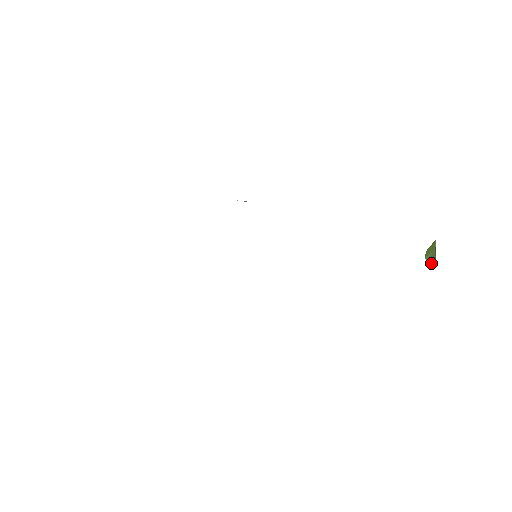
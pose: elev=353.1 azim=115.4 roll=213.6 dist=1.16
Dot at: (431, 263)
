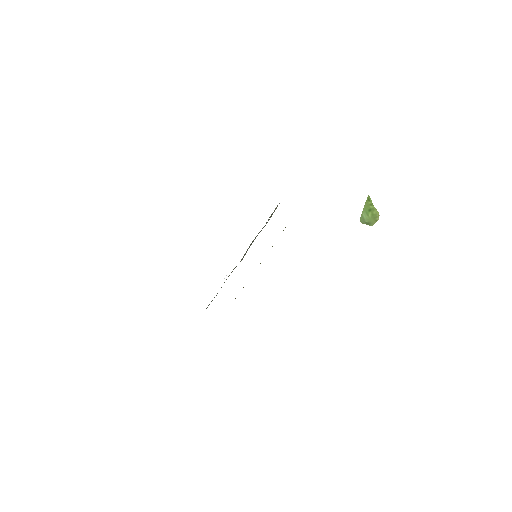
Dot at: (364, 223)
